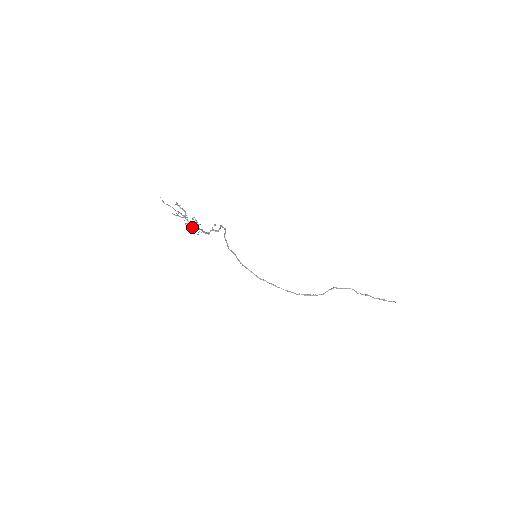
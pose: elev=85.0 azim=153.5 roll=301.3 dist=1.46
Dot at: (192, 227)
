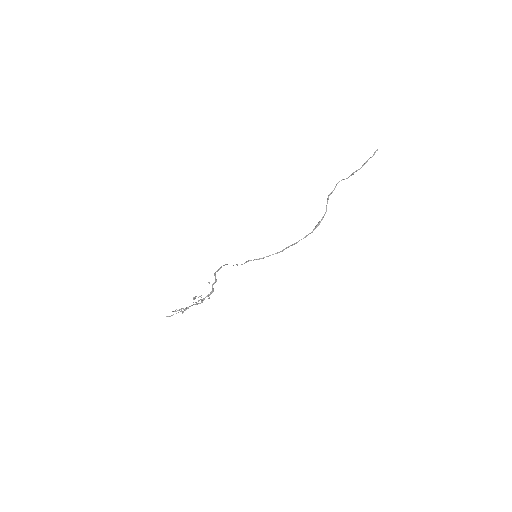
Dot at: occluded
